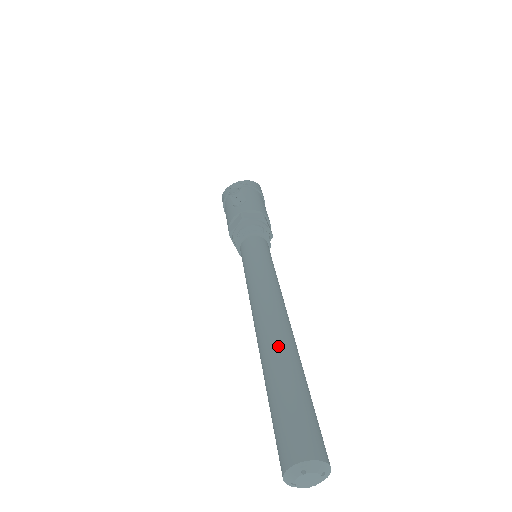
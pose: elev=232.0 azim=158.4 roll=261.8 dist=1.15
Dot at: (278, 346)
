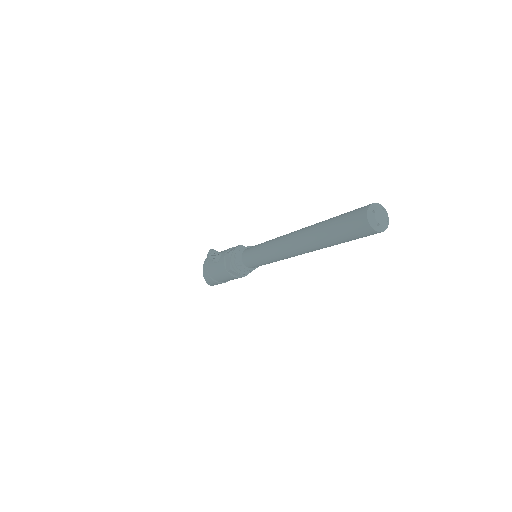
Dot at: (310, 227)
